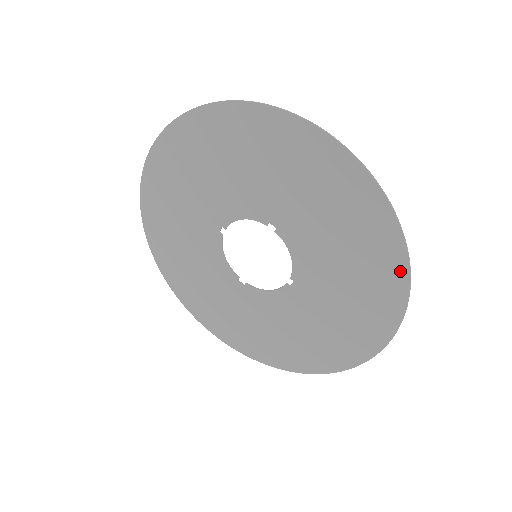
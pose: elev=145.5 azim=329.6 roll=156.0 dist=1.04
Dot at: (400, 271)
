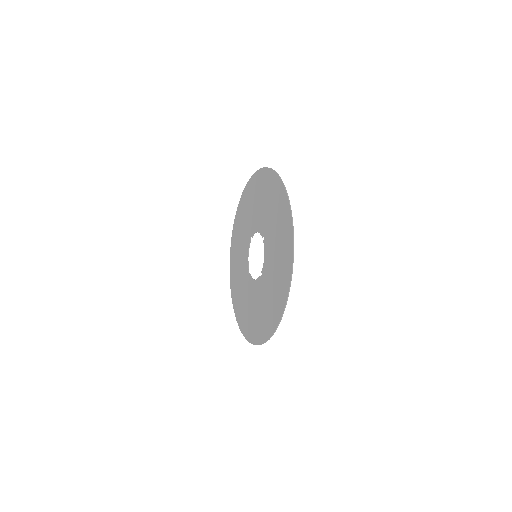
Dot at: (289, 272)
